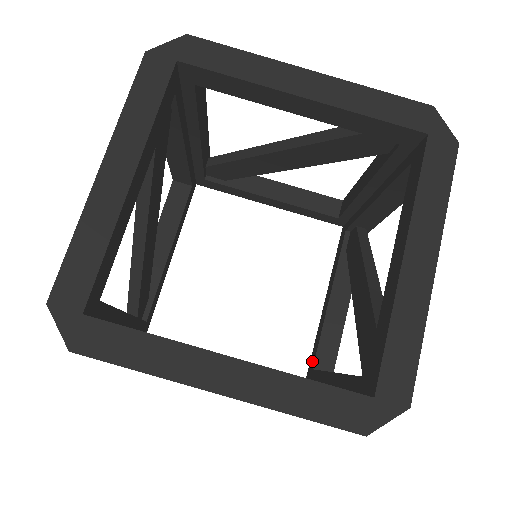
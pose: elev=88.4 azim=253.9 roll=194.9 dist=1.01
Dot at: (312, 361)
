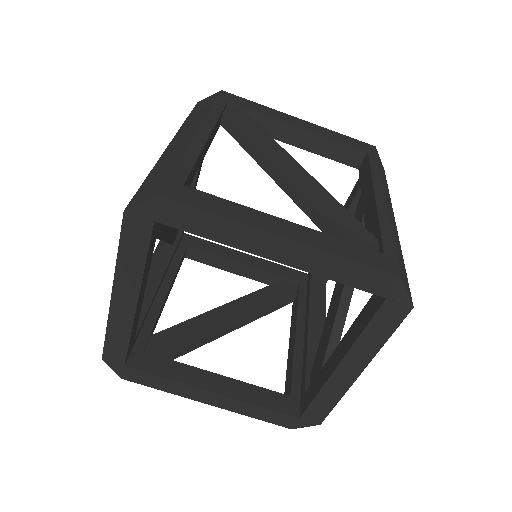
Dot at: occluded
